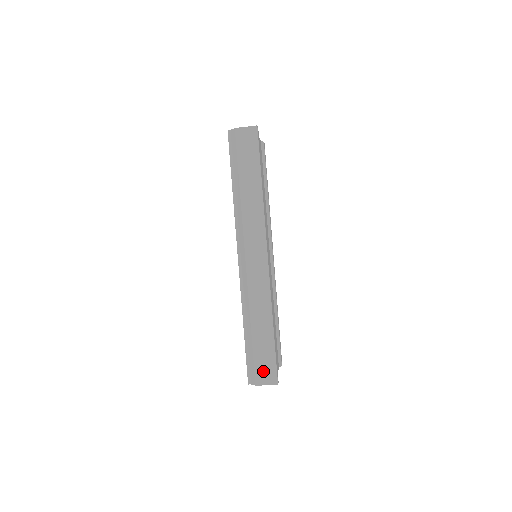
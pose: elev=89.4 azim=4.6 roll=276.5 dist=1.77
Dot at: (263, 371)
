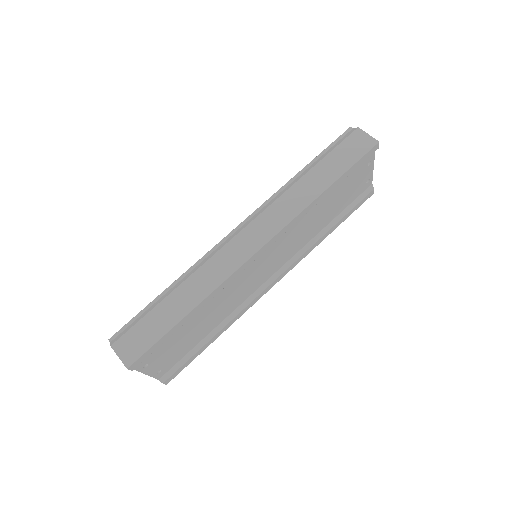
Dot at: (132, 341)
